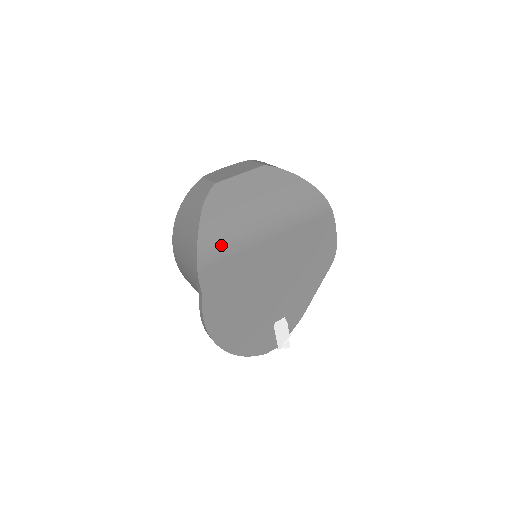
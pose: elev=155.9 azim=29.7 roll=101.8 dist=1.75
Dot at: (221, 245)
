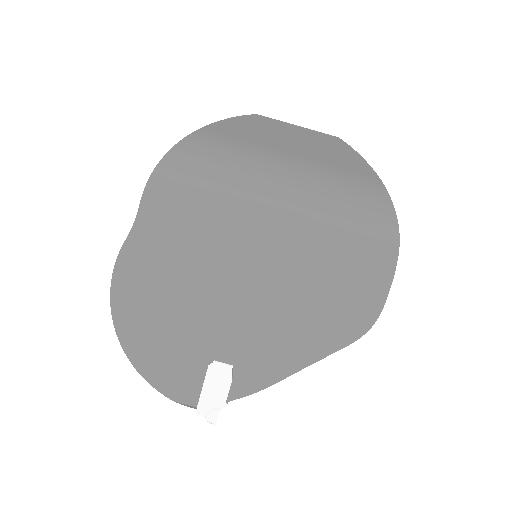
Dot at: (201, 172)
